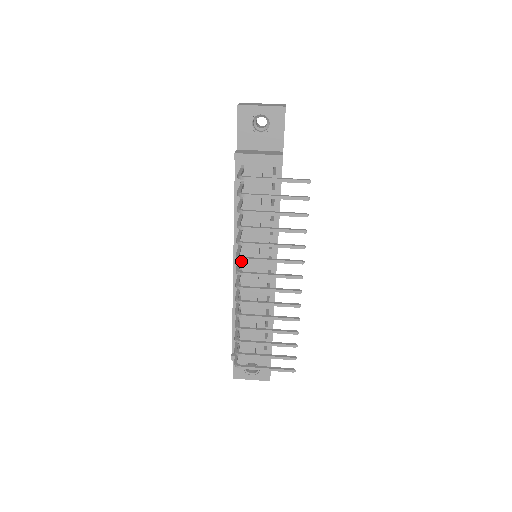
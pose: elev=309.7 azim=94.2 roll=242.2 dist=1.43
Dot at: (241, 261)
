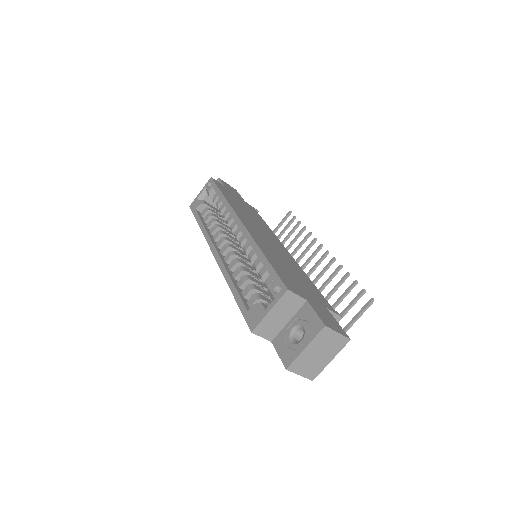
Dot at: occluded
